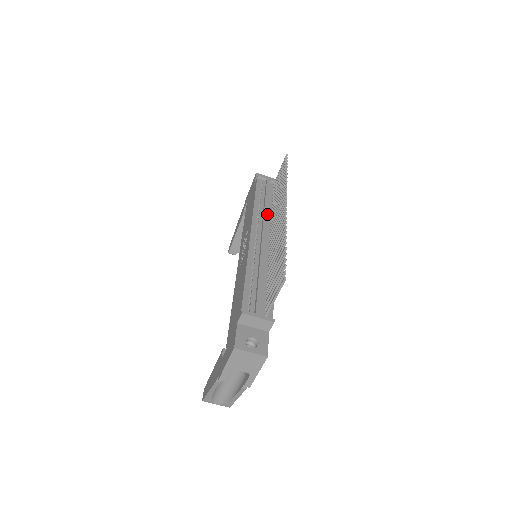
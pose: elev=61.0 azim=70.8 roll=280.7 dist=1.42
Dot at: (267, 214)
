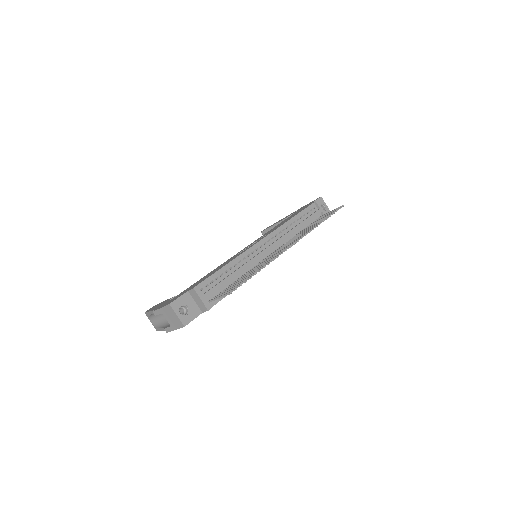
Dot at: (288, 235)
